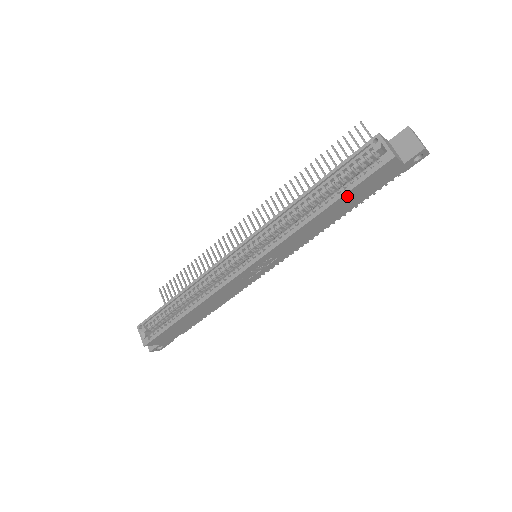
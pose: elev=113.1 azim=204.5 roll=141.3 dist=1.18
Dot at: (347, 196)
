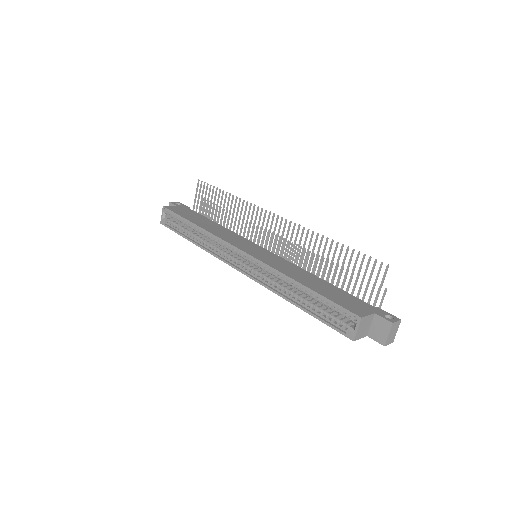
Dot at: (317, 315)
